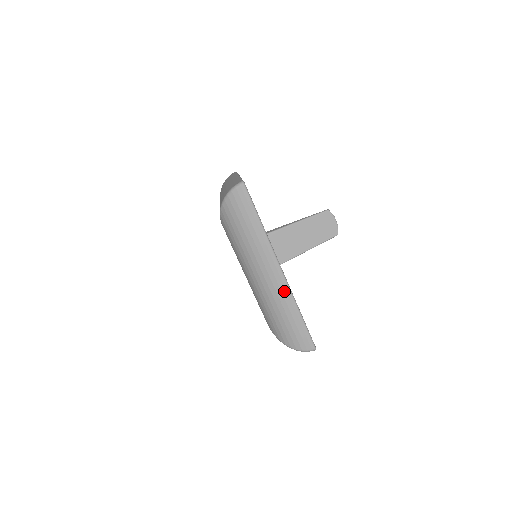
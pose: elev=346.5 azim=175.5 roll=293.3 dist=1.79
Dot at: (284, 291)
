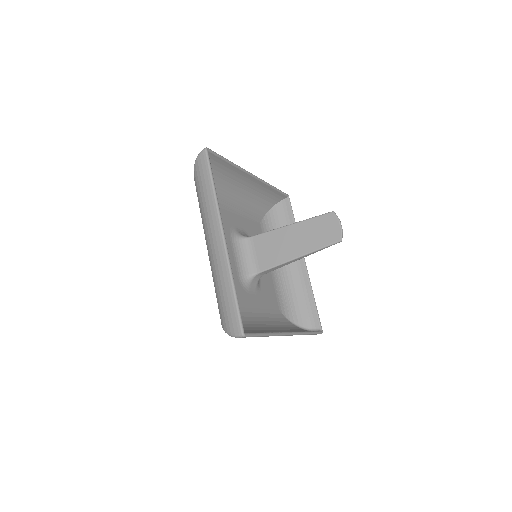
Dot at: (222, 259)
